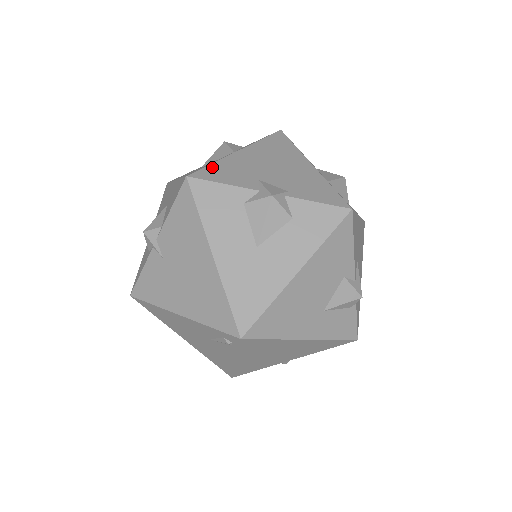
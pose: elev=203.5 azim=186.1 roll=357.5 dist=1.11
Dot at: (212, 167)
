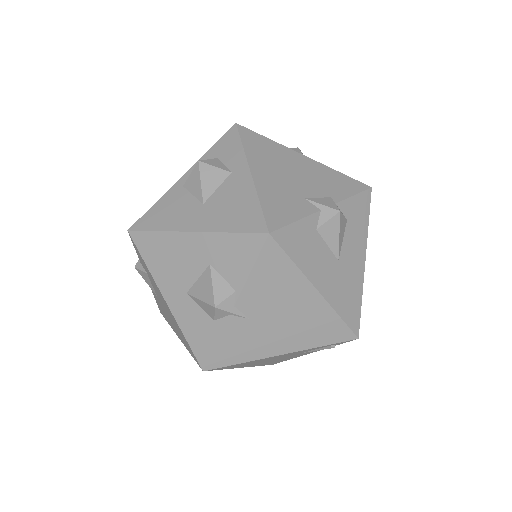
Dot at: (266, 207)
